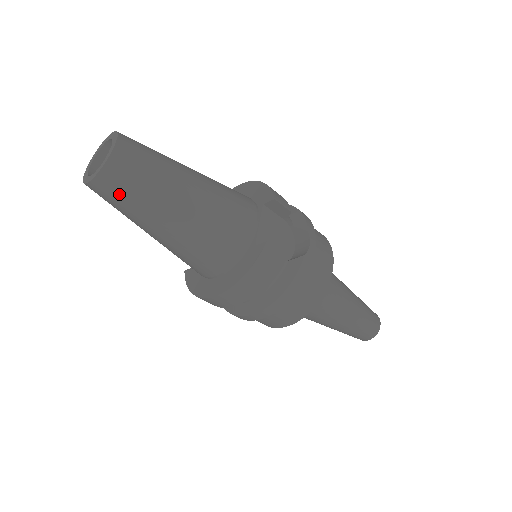
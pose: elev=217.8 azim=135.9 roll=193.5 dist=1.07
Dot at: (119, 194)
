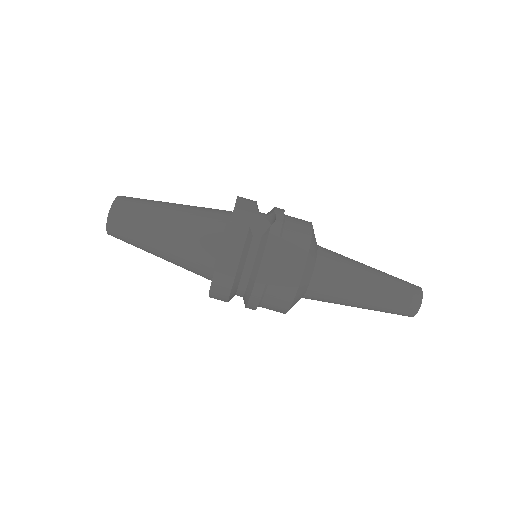
Dot at: (124, 228)
